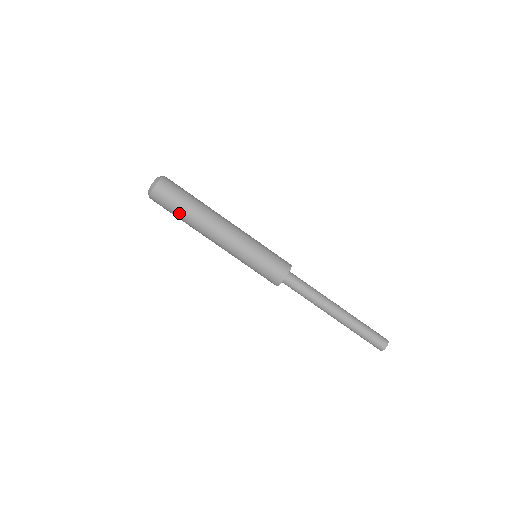
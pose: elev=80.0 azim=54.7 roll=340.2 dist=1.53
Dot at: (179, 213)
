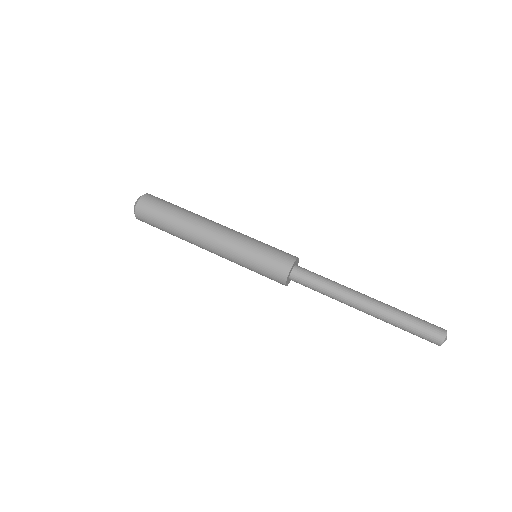
Dot at: (172, 209)
